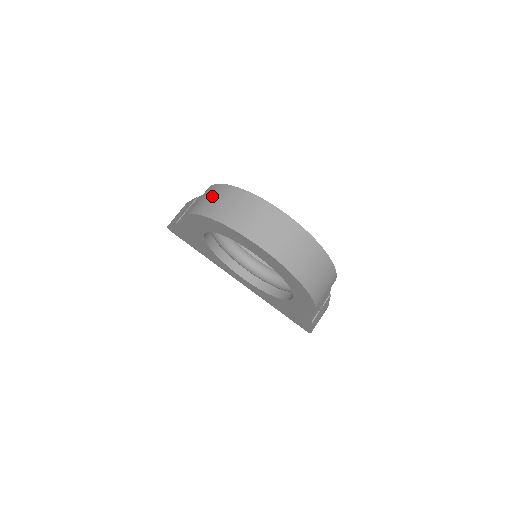
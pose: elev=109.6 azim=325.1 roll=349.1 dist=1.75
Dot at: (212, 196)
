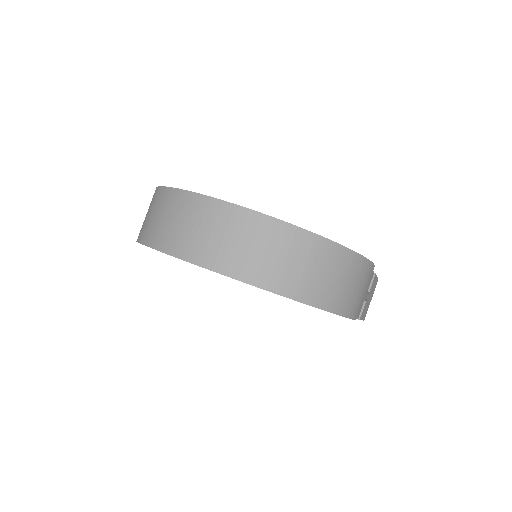
Dot at: (155, 210)
